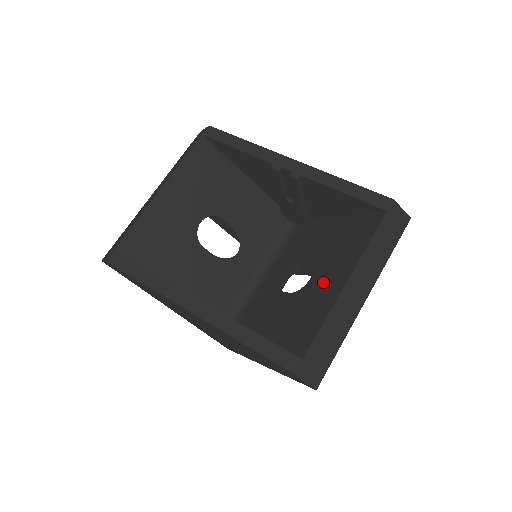
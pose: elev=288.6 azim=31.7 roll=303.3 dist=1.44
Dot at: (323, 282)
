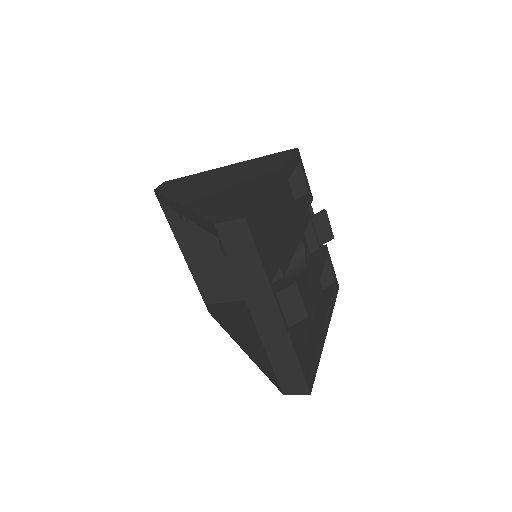
Dot at: occluded
